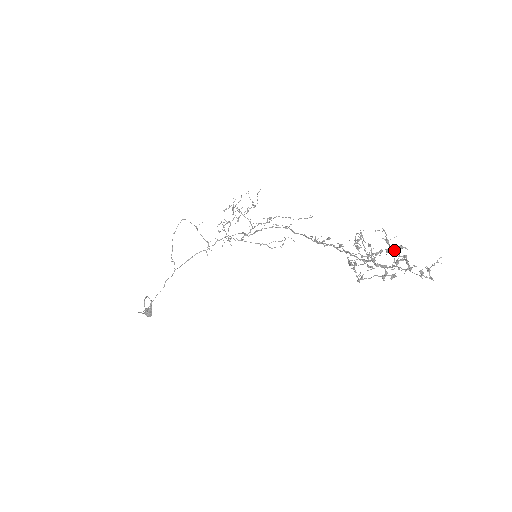
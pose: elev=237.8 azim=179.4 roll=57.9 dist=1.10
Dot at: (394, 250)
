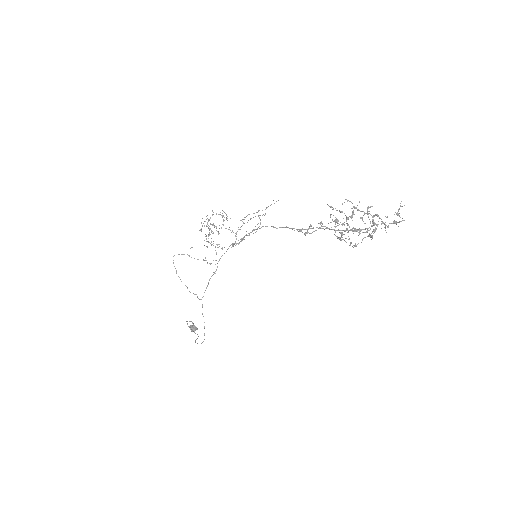
Dot at: occluded
